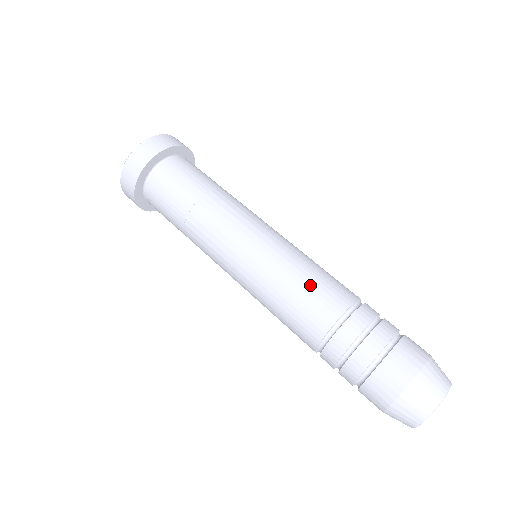
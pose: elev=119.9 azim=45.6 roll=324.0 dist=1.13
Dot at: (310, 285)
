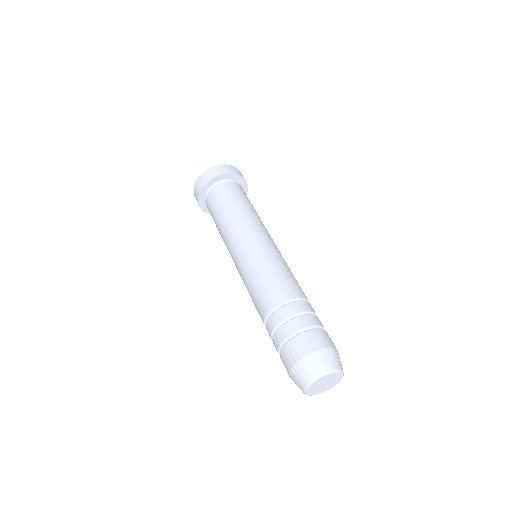
Dot at: (290, 276)
